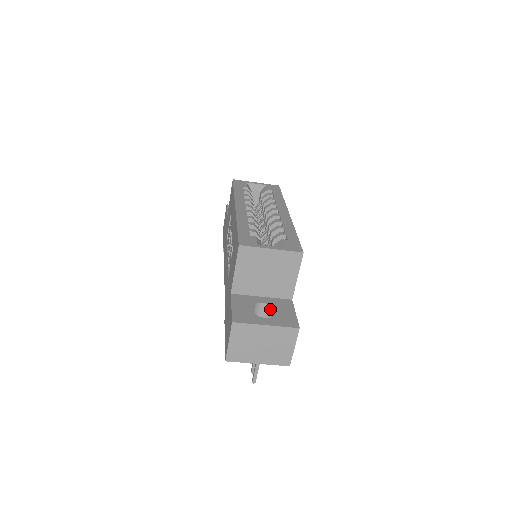
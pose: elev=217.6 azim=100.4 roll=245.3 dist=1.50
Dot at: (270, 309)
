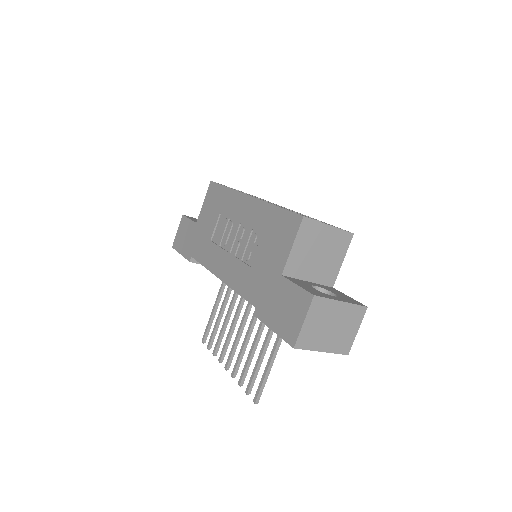
Dot at: occluded
